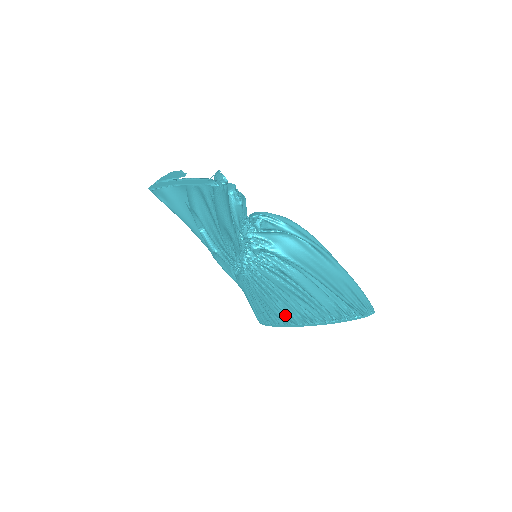
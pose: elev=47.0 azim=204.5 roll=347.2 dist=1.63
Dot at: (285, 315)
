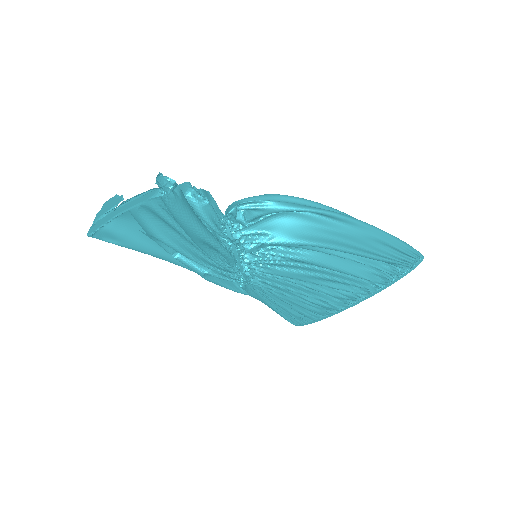
Dot at: (320, 306)
